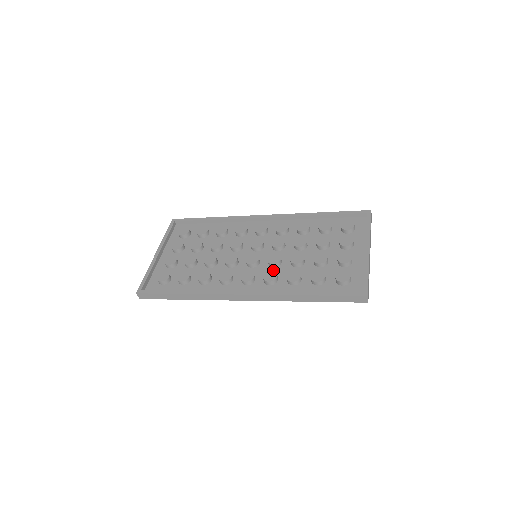
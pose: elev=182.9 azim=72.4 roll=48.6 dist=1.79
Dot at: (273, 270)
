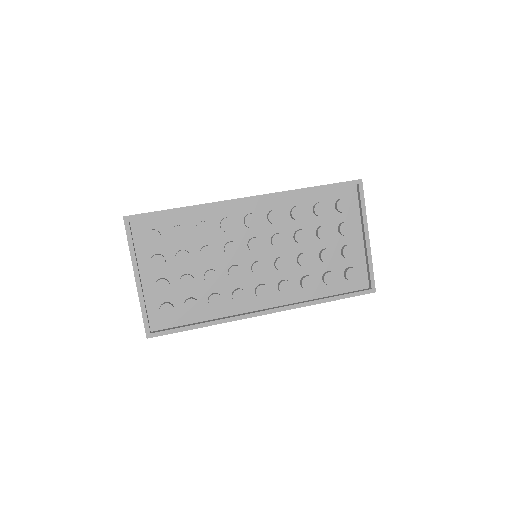
Dot at: (283, 274)
